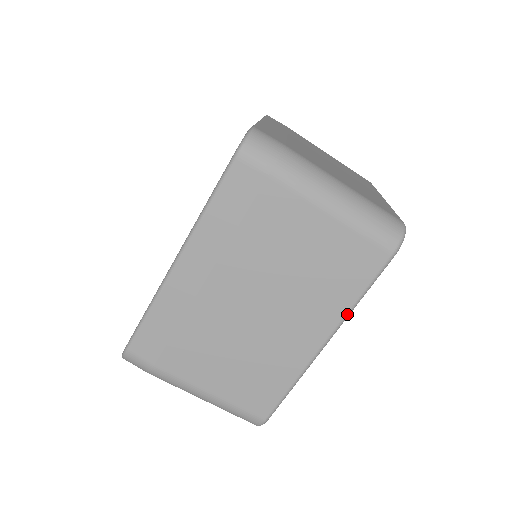
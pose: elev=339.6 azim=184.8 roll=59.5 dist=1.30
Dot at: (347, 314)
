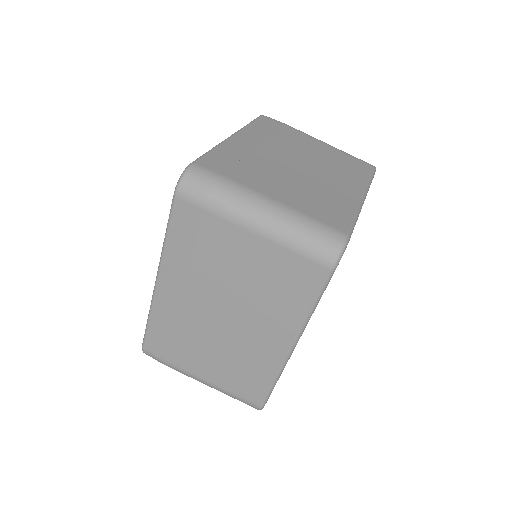
Dot at: (304, 322)
